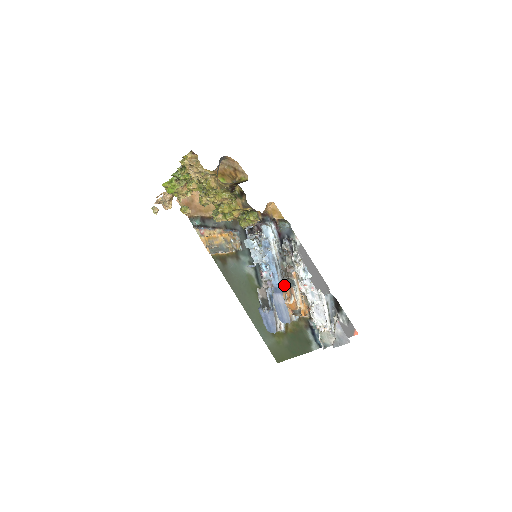
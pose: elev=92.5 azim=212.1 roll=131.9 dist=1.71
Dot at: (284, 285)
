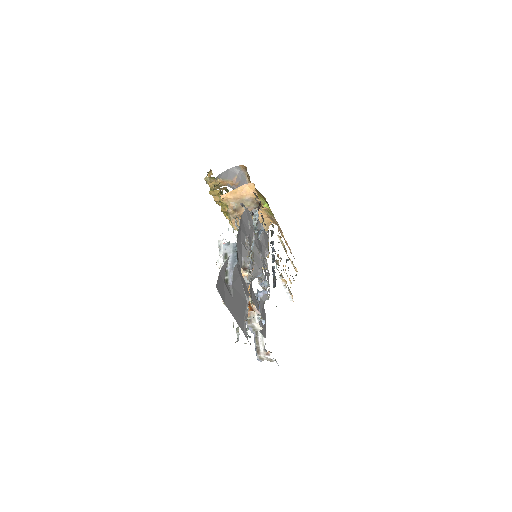
Dot at: occluded
